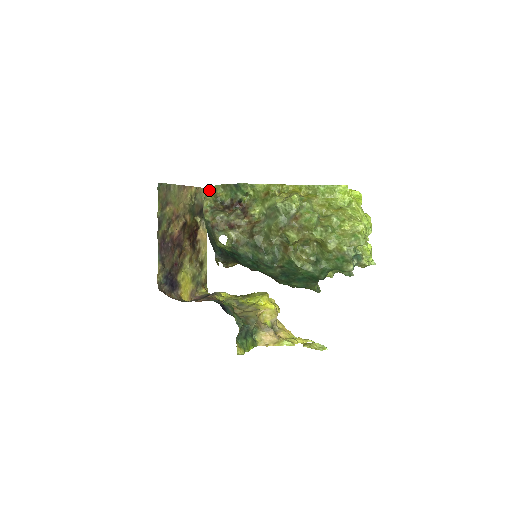
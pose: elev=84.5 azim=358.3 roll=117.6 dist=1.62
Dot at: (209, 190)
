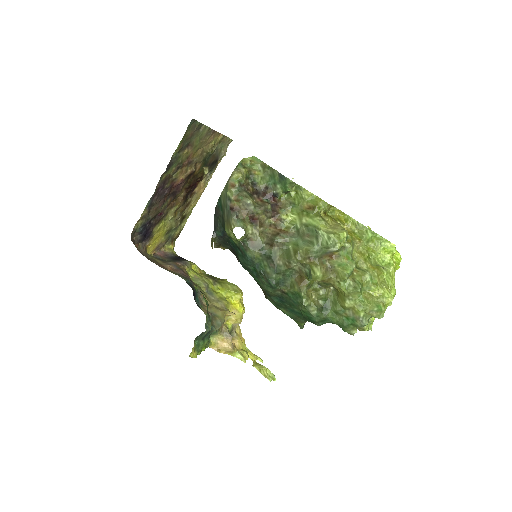
Dot at: (245, 159)
